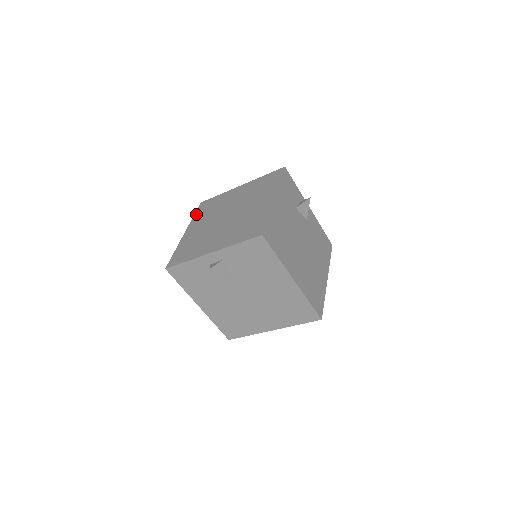
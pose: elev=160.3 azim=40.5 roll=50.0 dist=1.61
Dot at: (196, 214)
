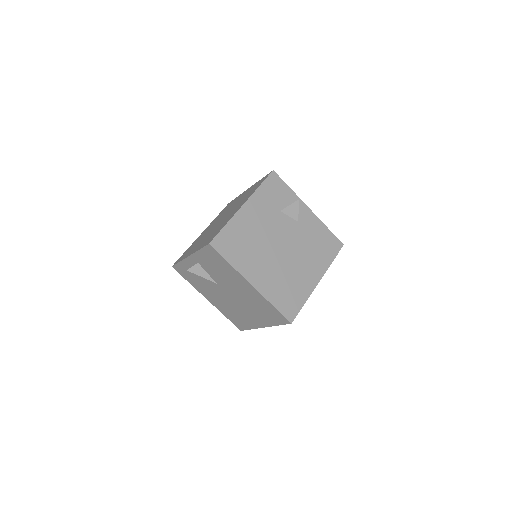
Dot at: occluded
